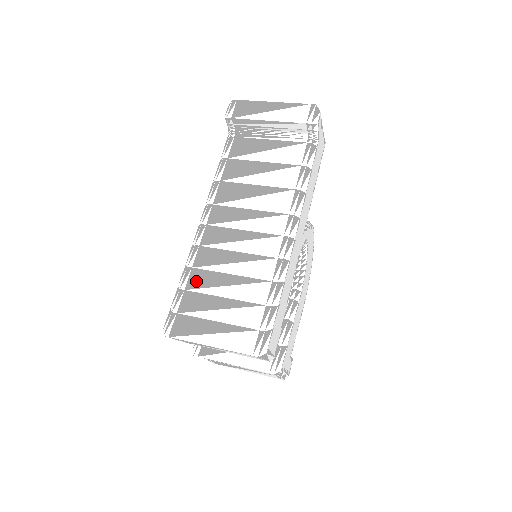
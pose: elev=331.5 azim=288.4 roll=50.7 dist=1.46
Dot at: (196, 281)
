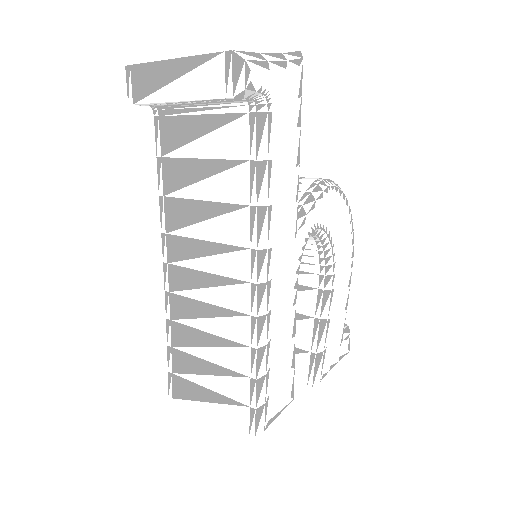
Dot at: (178, 338)
